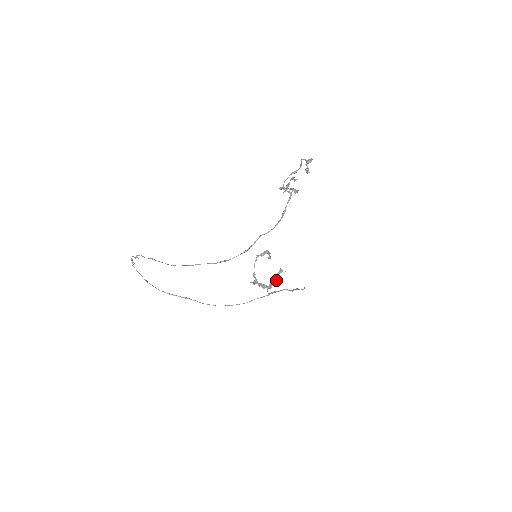
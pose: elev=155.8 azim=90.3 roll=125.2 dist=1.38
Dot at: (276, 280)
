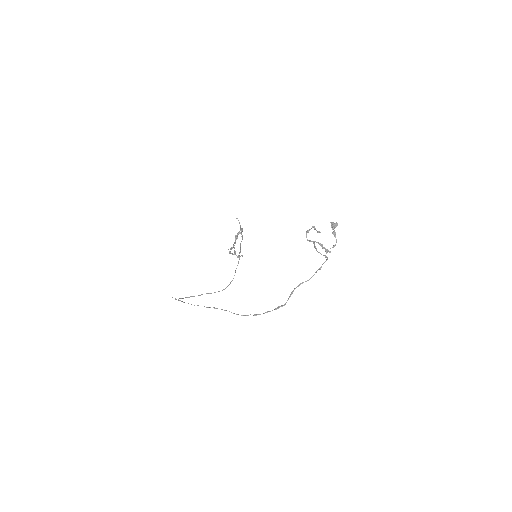
Dot at: (237, 238)
